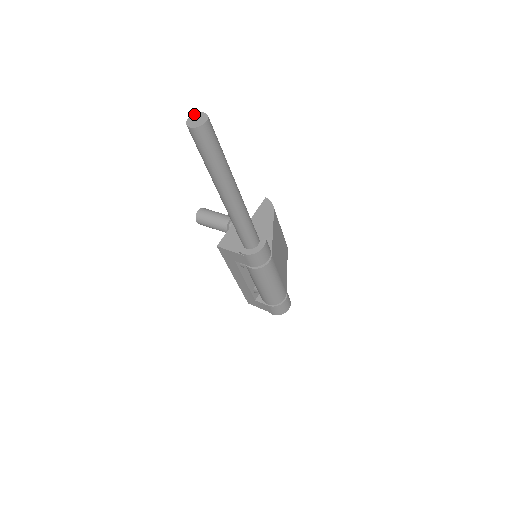
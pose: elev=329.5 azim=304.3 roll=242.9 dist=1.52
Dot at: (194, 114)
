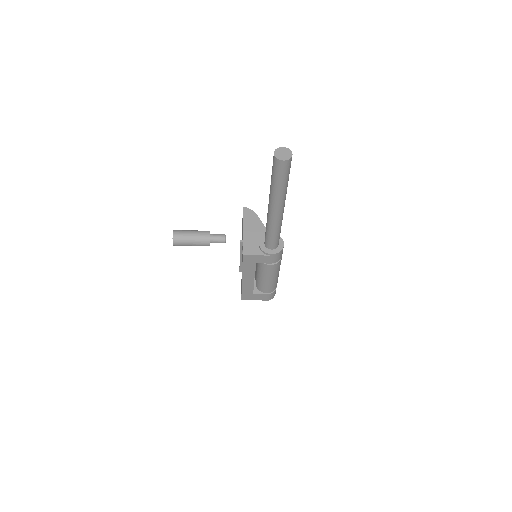
Dot at: (276, 149)
